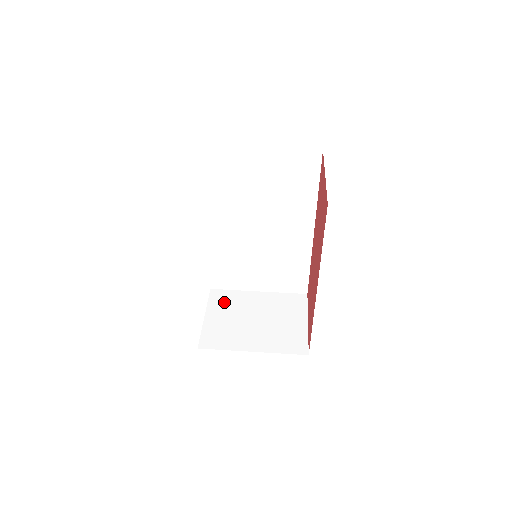
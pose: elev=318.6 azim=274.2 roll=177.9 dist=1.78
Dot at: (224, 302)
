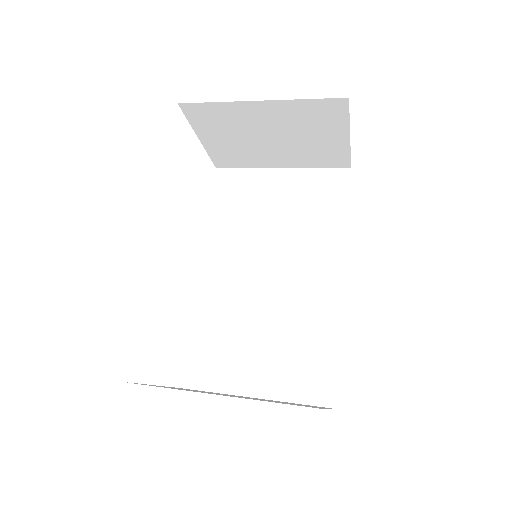
Dot at: occluded
